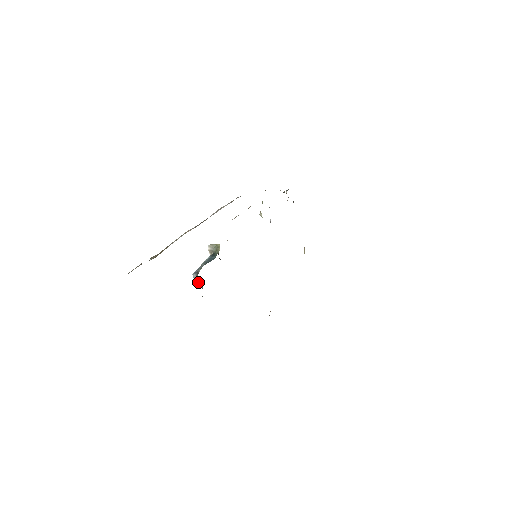
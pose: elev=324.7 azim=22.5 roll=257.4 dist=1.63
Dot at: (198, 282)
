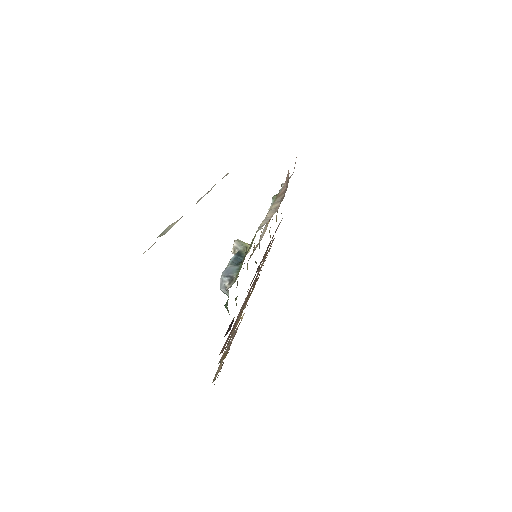
Dot at: (226, 287)
